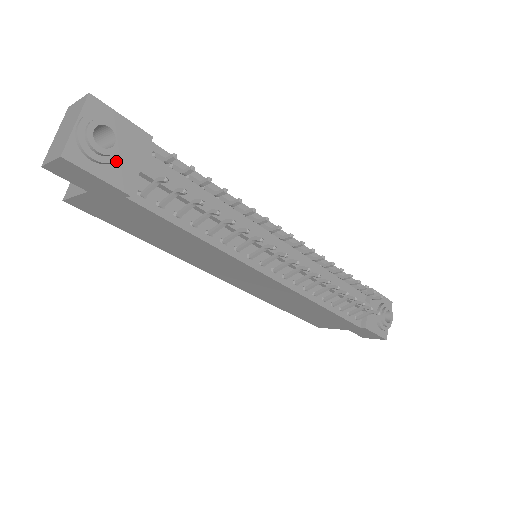
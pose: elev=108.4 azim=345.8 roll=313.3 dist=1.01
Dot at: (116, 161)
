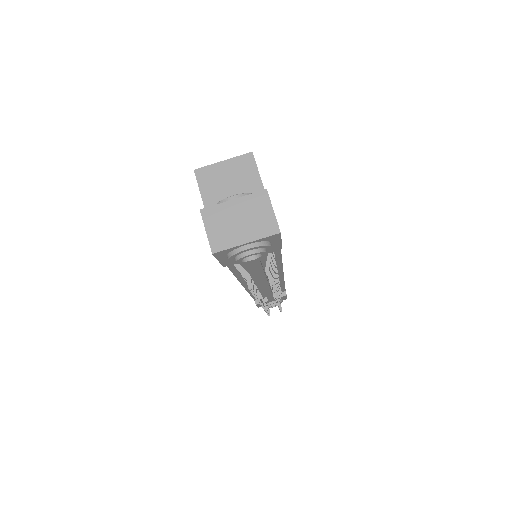
Dot at: occluded
